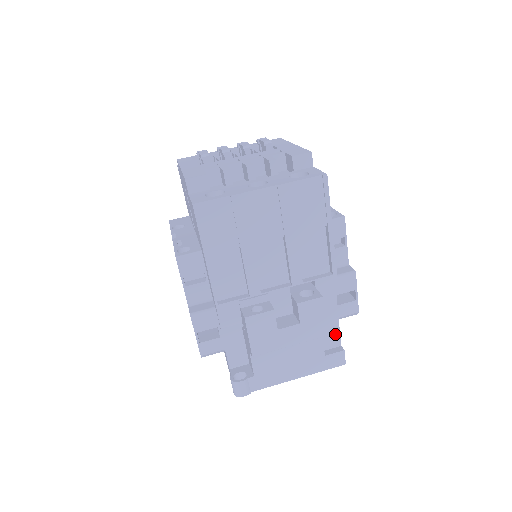
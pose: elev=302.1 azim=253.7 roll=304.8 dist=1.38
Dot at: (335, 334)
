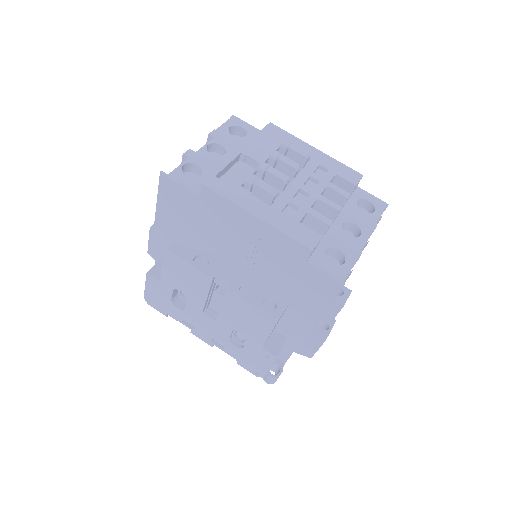
Dot at: occluded
